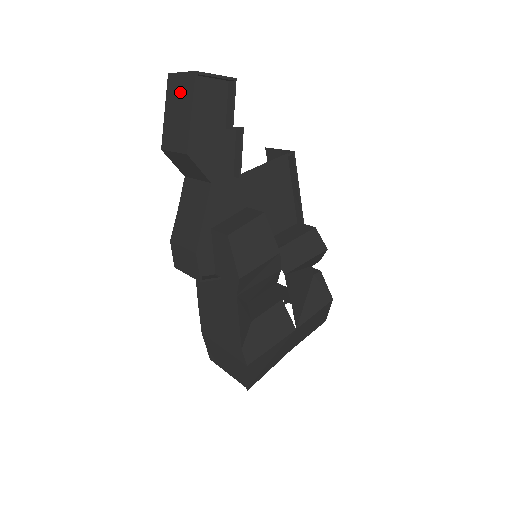
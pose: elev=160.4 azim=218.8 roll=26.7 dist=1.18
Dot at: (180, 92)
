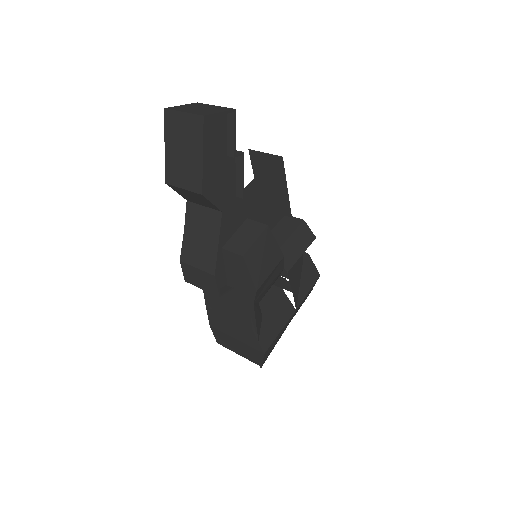
Dot at: (184, 132)
